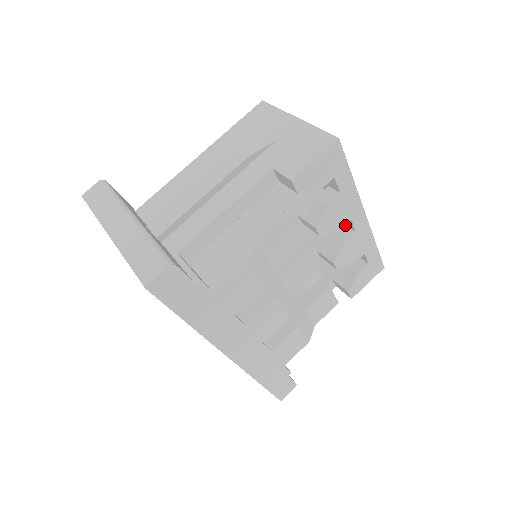
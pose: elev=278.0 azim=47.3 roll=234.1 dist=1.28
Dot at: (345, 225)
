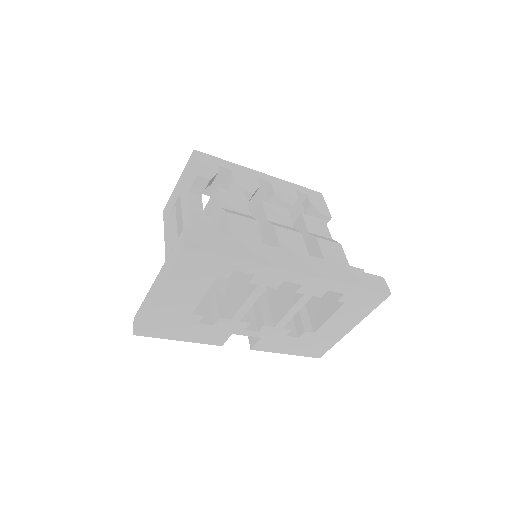
Dot at: (267, 192)
